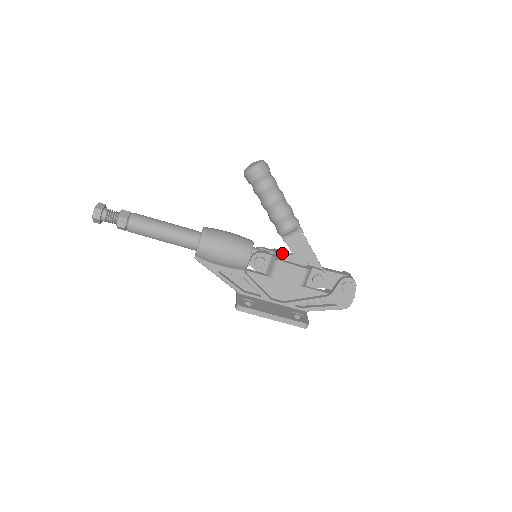
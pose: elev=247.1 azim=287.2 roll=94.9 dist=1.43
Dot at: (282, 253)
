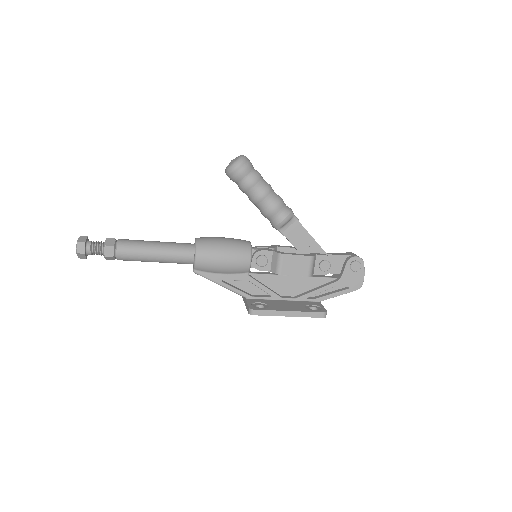
Dot at: (281, 248)
